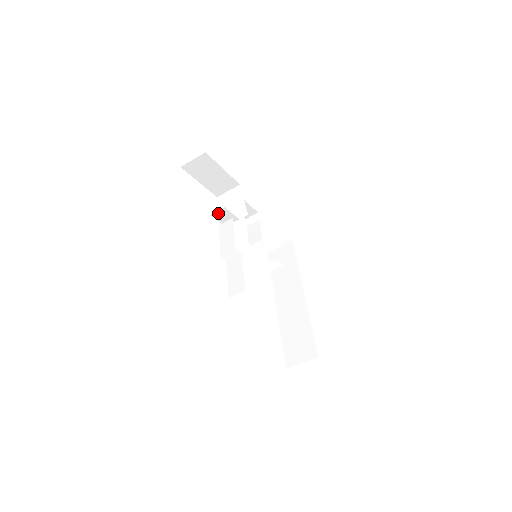
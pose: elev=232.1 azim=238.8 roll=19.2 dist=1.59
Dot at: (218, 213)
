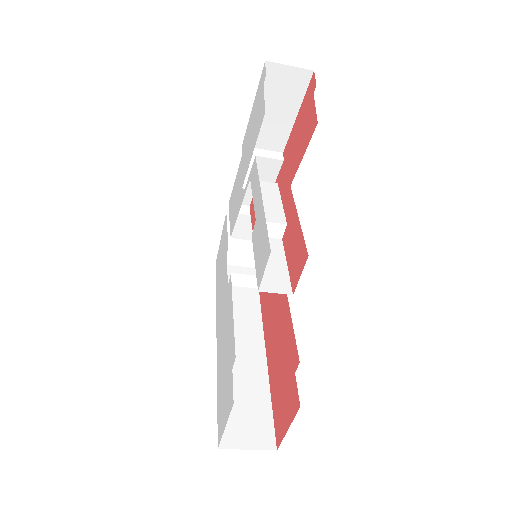
Dot at: (266, 162)
